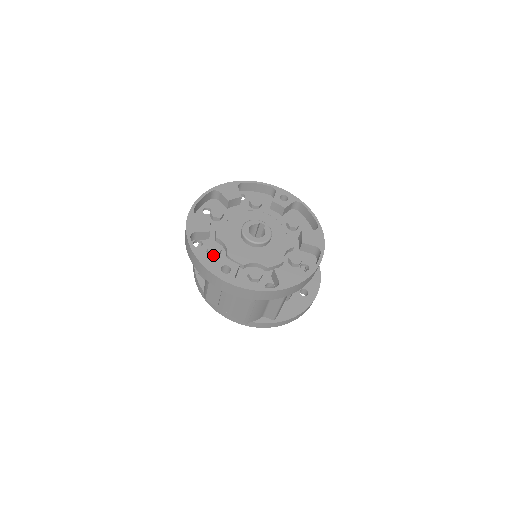
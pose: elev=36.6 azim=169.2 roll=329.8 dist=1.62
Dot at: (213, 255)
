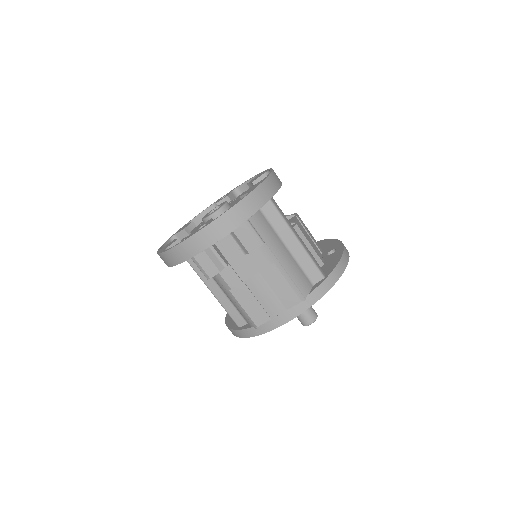
Dot at: occluded
